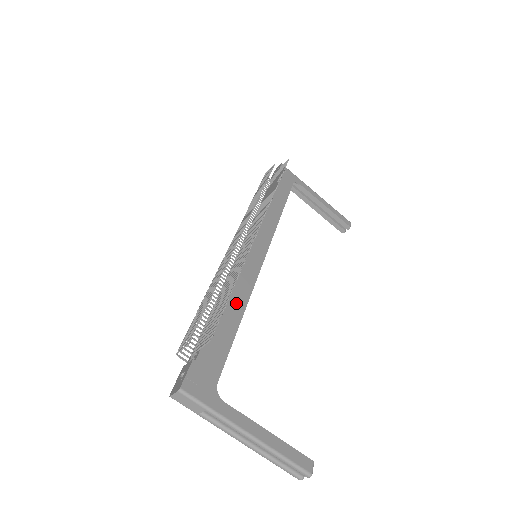
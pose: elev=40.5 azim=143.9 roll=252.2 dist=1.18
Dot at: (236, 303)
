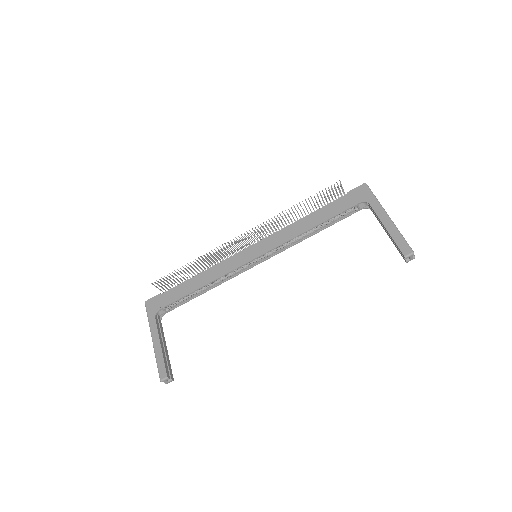
Dot at: (206, 278)
